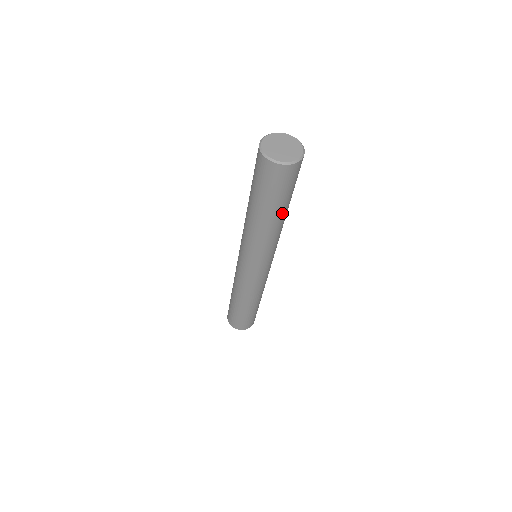
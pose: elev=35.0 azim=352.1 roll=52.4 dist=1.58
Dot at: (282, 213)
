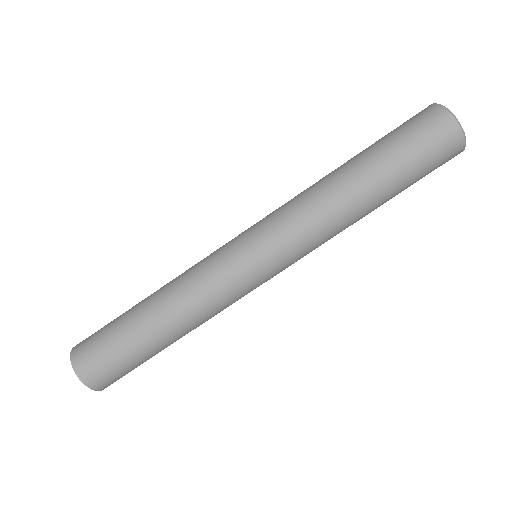
Dot at: (379, 191)
